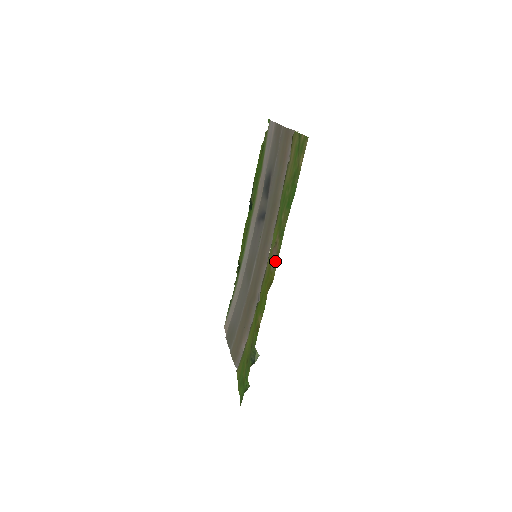
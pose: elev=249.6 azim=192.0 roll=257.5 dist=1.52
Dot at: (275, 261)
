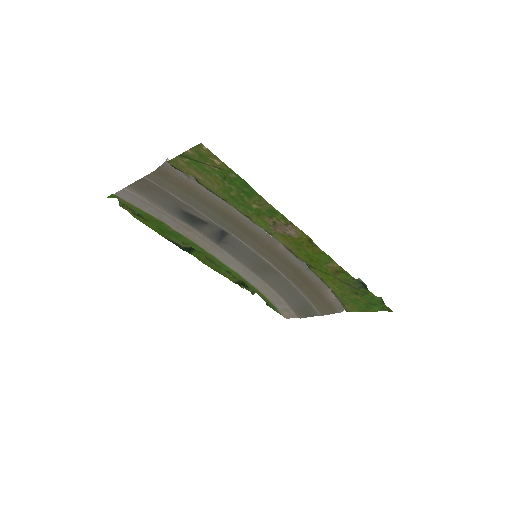
Dot at: (293, 229)
